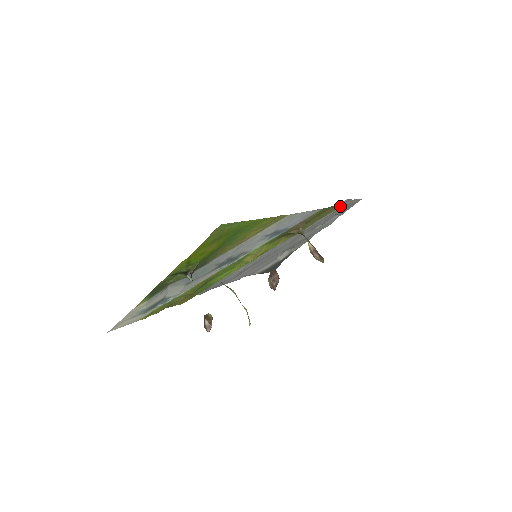
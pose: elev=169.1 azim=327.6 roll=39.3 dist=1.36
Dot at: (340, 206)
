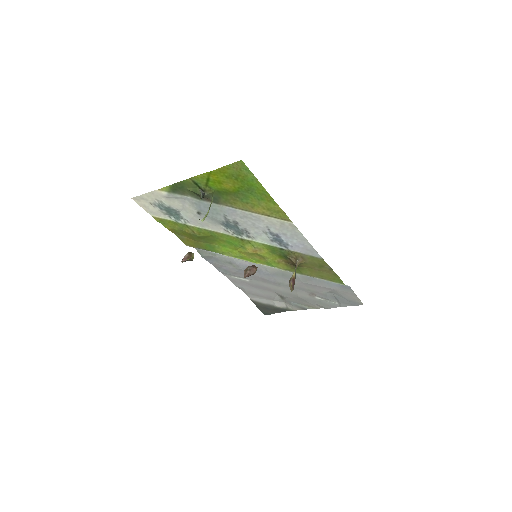
Dot at: (340, 282)
